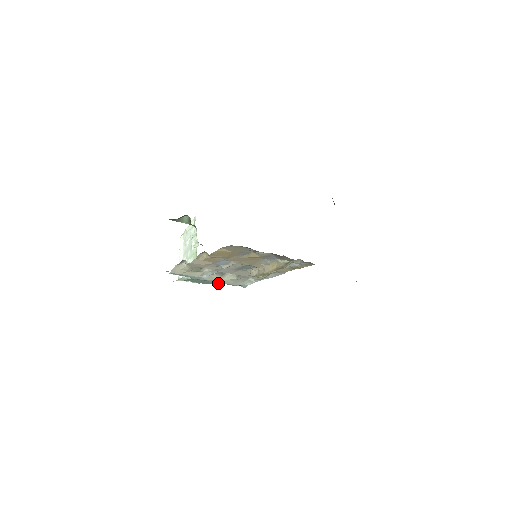
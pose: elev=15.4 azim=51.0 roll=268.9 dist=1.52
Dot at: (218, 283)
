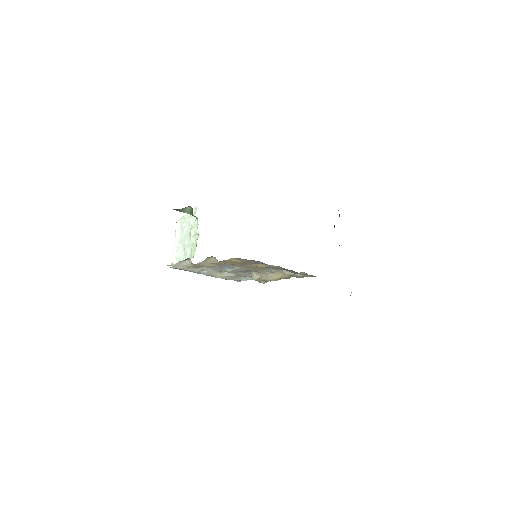
Dot at: occluded
